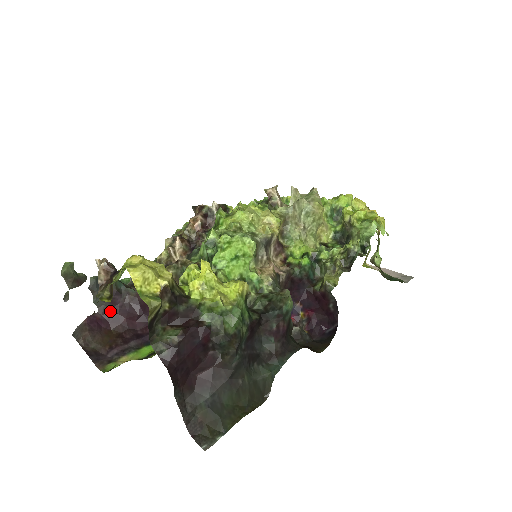
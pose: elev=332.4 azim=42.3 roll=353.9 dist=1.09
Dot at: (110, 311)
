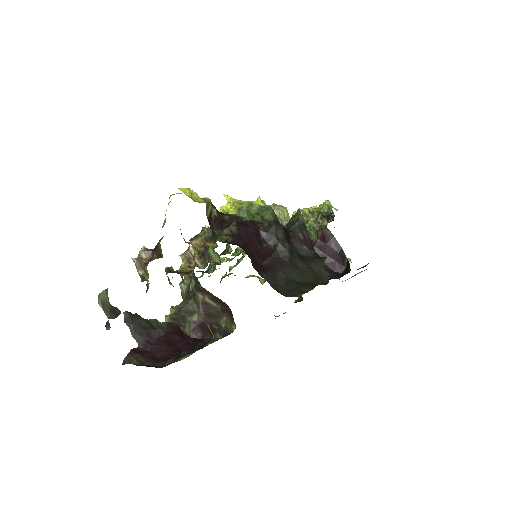
Dot at: (150, 344)
